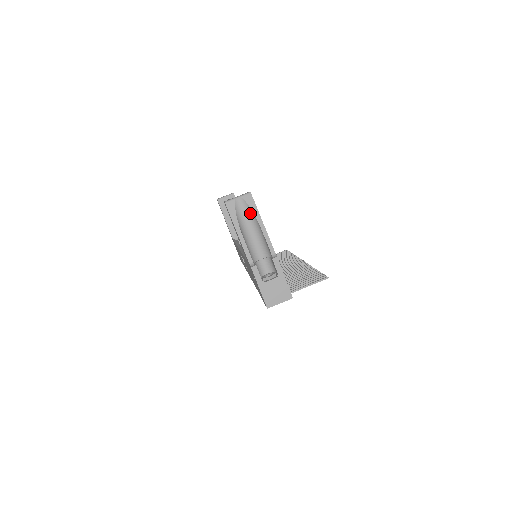
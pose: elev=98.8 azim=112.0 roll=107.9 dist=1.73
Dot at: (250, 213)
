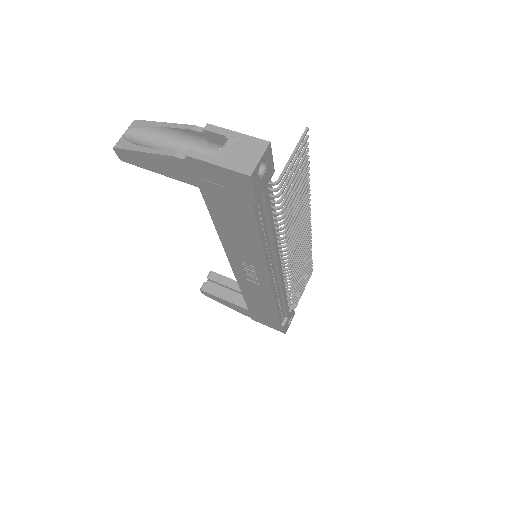
Dot at: (149, 133)
